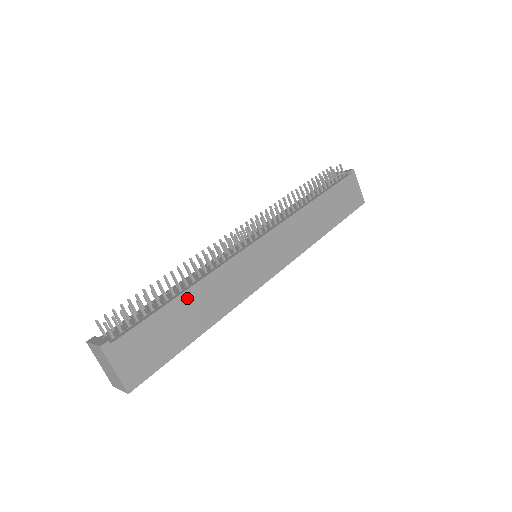
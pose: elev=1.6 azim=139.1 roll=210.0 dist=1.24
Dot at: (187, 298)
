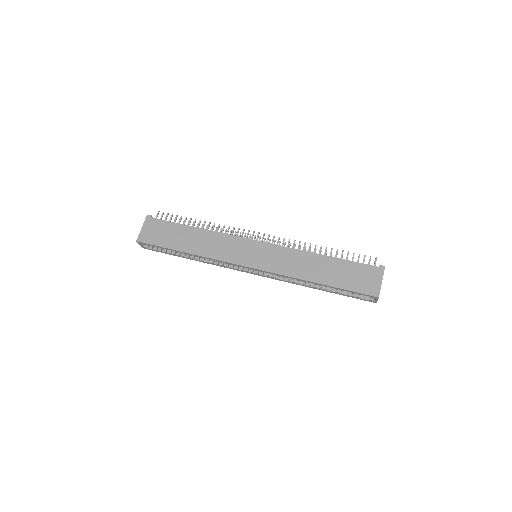
Dot at: (194, 231)
